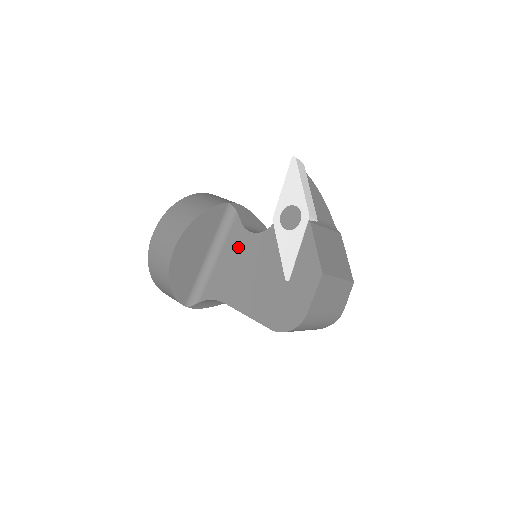
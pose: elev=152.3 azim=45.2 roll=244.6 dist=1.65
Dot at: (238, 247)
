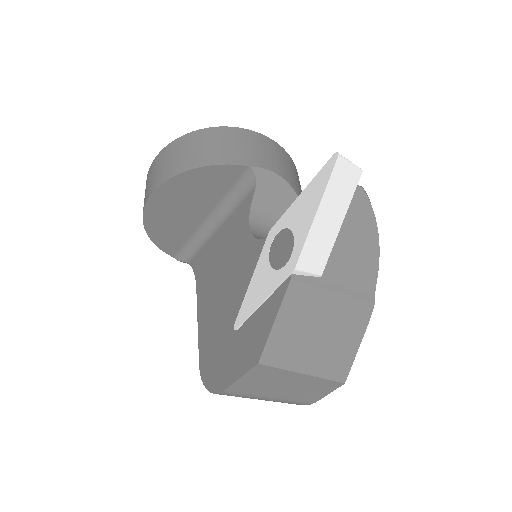
Dot at: (233, 234)
